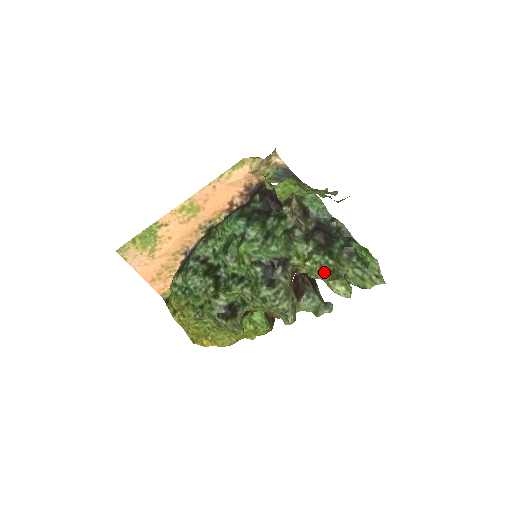
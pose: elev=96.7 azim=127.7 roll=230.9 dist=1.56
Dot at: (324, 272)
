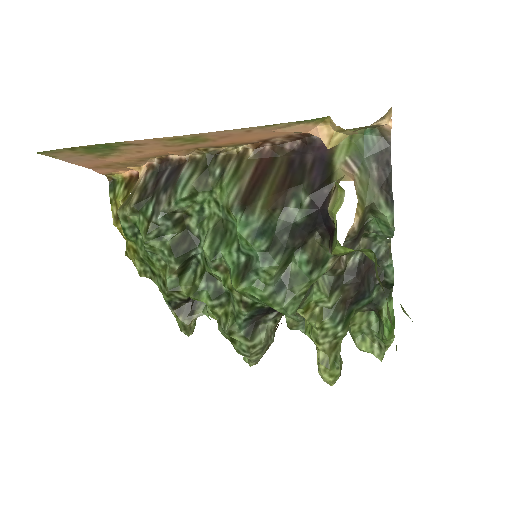
Dot at: (324, 345)
